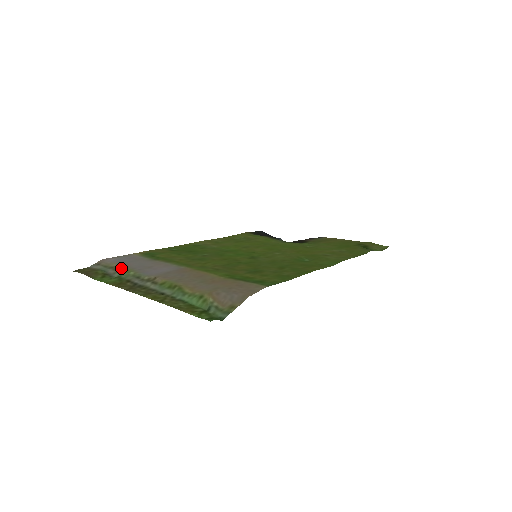
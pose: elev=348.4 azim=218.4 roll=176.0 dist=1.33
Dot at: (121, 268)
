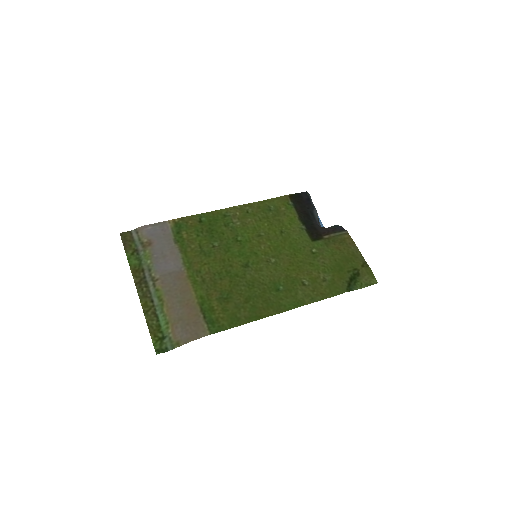
Dot at: (147, 248)
